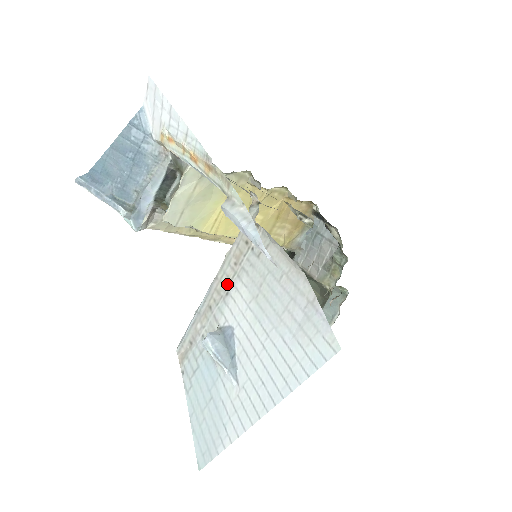
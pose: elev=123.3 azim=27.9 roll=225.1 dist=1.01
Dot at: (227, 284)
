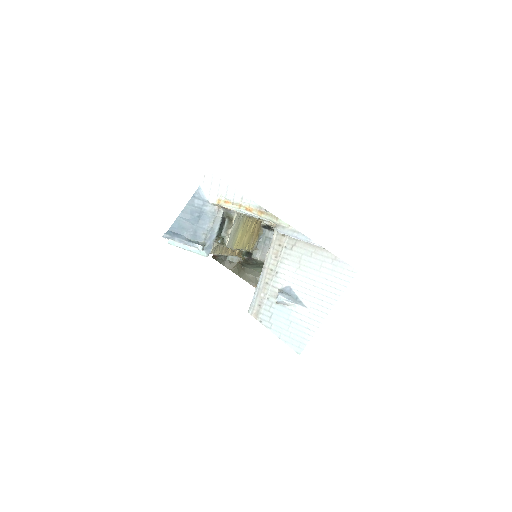
Dot at: (274, 268)
